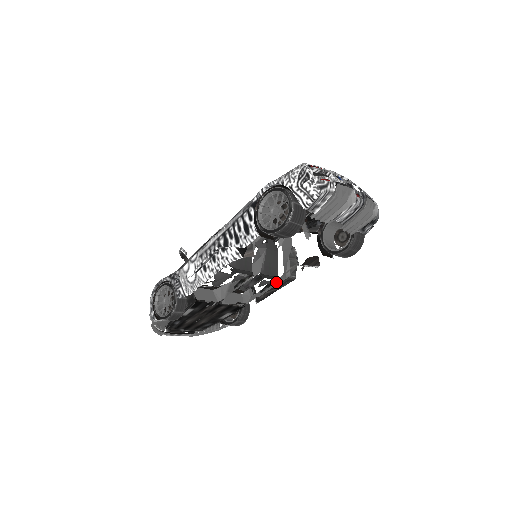
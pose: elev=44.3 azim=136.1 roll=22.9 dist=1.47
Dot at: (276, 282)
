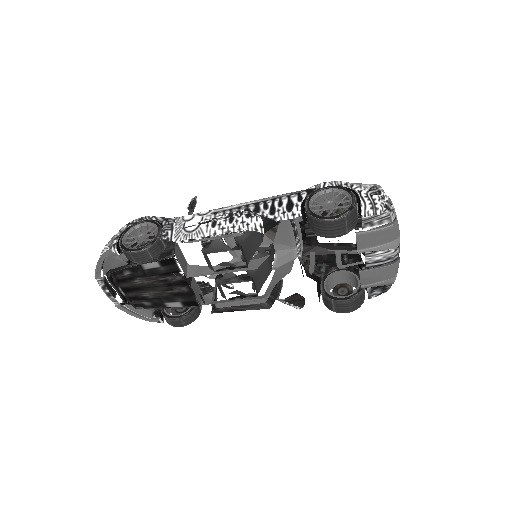
Dot at: (252, 298)
